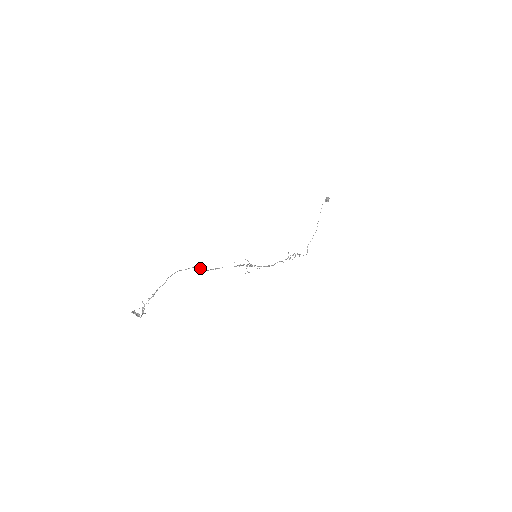
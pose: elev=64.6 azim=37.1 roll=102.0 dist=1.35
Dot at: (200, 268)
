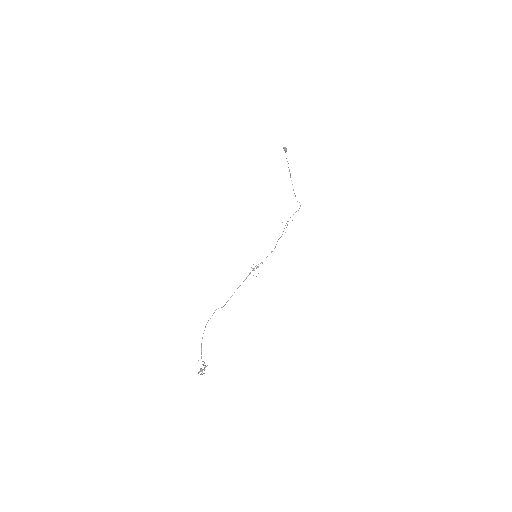
Dot at: occluded
